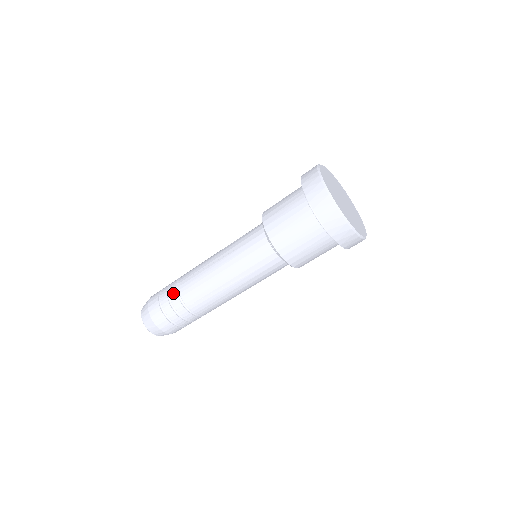
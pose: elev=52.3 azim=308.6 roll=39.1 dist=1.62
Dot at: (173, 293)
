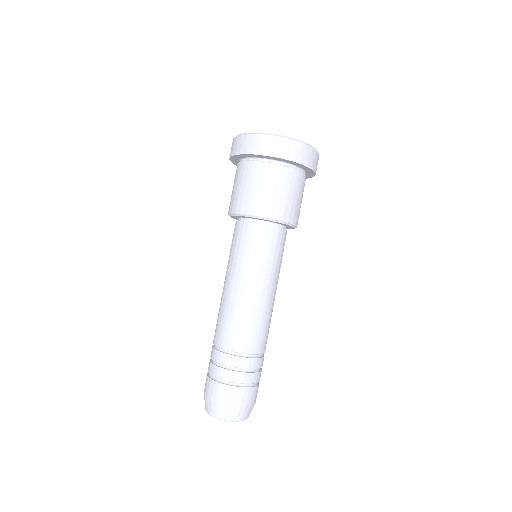
Dot at: (216, 355)
